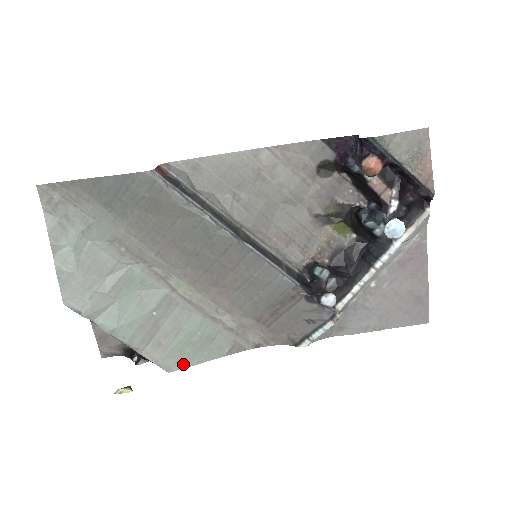
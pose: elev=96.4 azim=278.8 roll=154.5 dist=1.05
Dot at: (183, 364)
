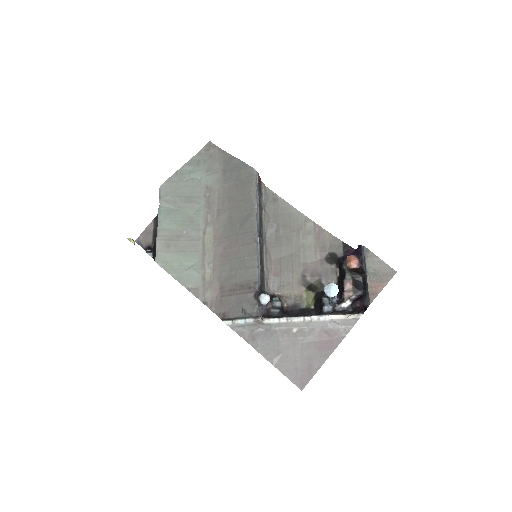
Dot at: (166, 267)
